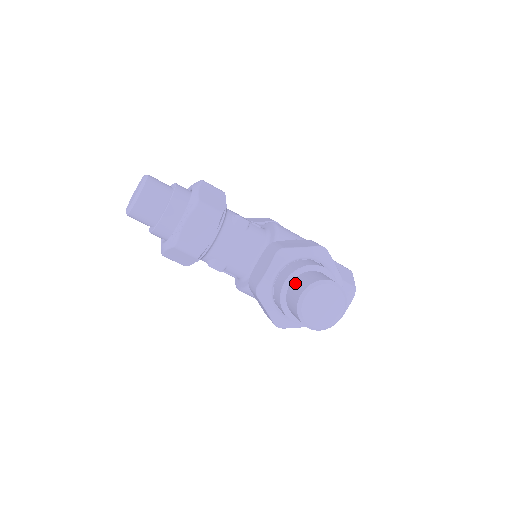
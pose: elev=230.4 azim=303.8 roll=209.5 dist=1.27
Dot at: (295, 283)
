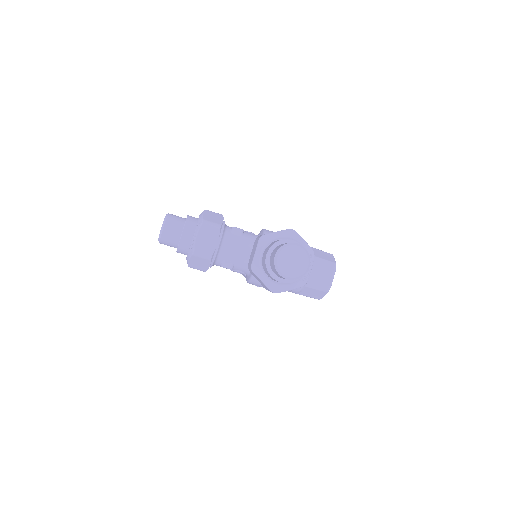
Dot at: (273, 253)
